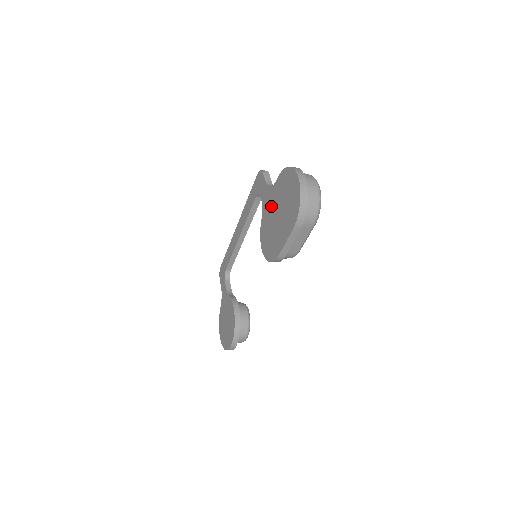
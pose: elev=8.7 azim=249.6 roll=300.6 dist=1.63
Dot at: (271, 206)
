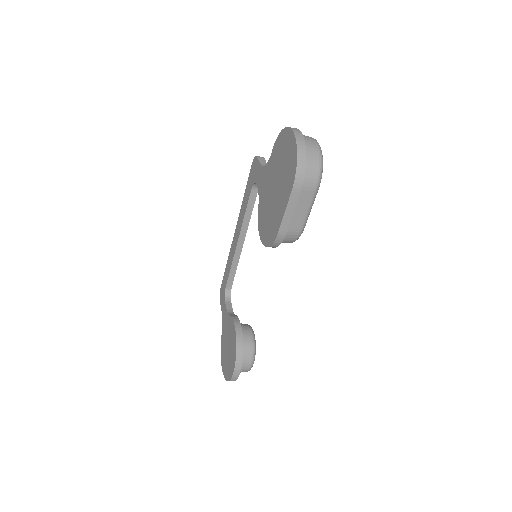
Dot at: (267, 184)
